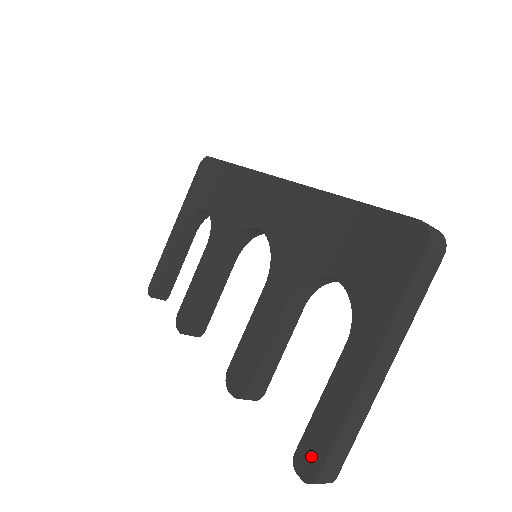
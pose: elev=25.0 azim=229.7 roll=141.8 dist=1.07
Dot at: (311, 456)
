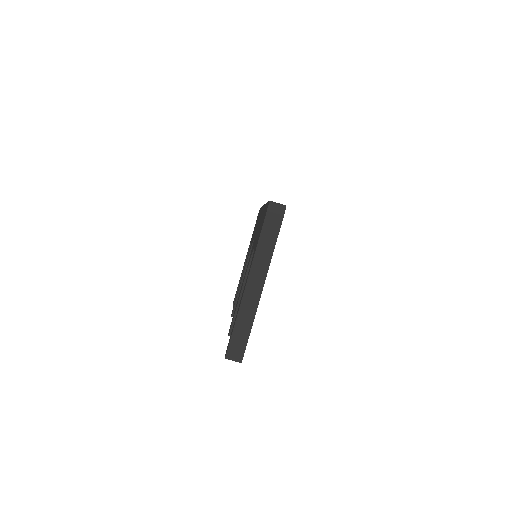
Dot at: (228, 343)
